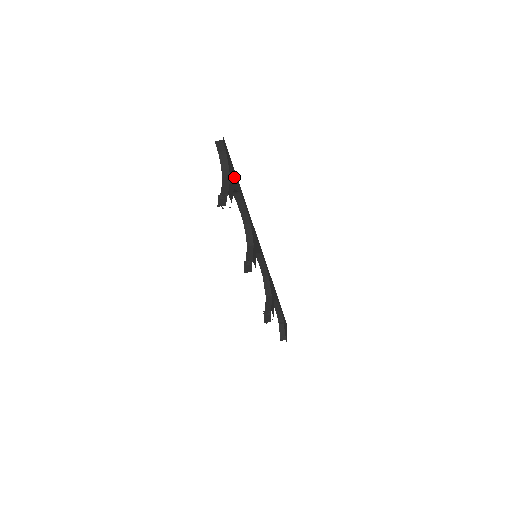
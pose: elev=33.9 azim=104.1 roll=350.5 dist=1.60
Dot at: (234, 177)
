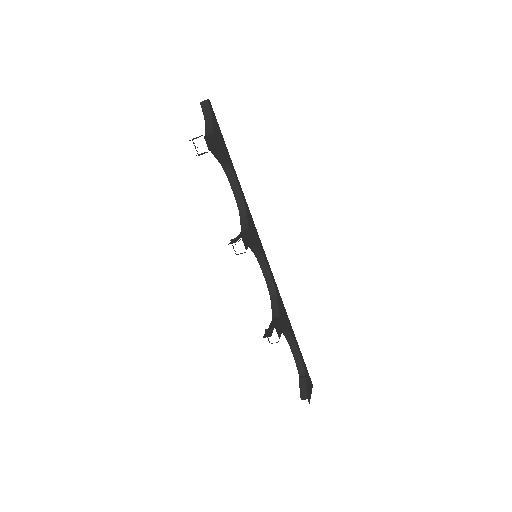
Dot at: (222, 144)
